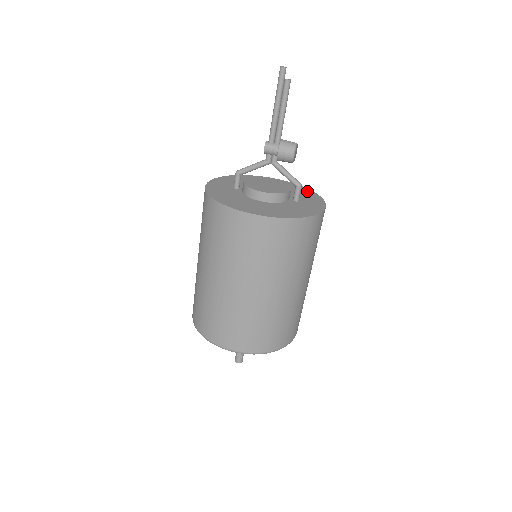
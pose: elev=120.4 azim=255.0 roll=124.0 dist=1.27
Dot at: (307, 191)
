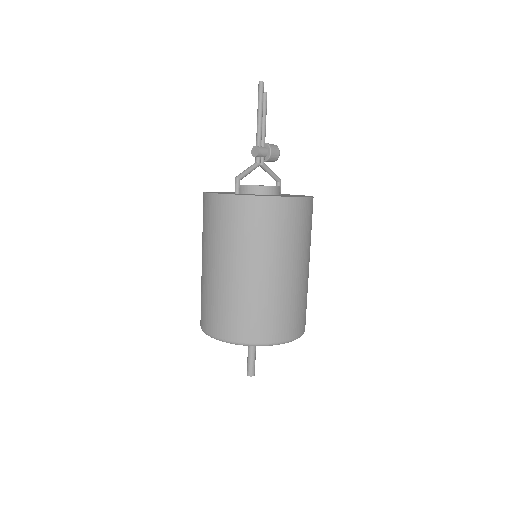
Dot at: occluded
